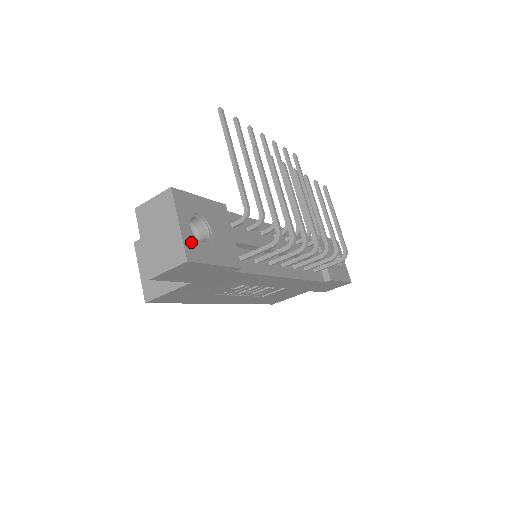
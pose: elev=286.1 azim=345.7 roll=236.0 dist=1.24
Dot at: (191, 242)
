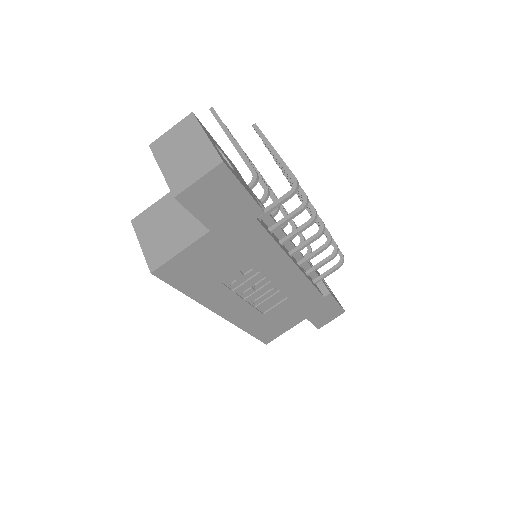
Dot at: (220, 155)
